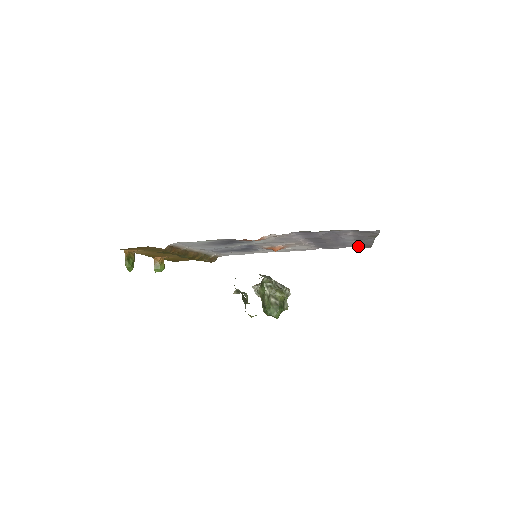
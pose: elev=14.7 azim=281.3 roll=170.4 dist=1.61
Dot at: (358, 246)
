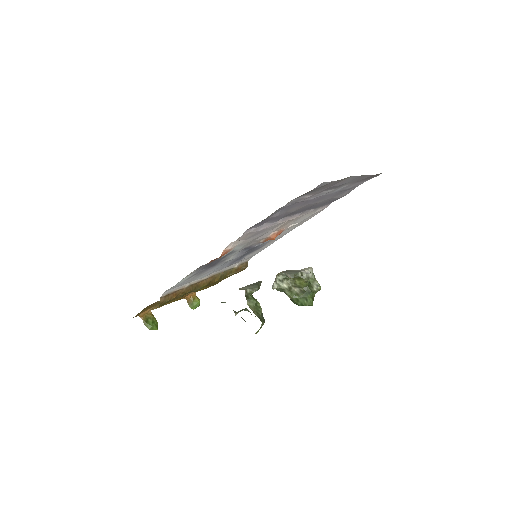
Dot at: (365, 180)
